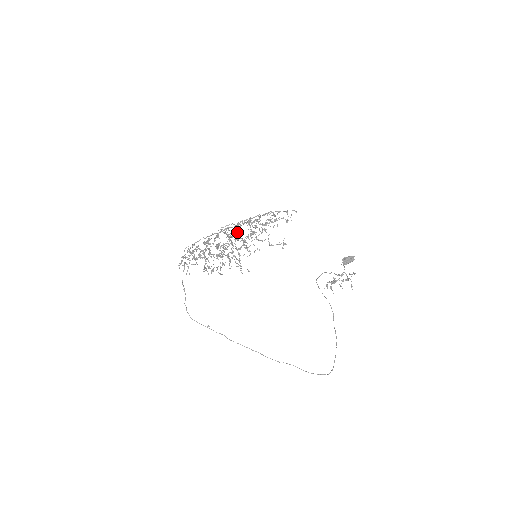
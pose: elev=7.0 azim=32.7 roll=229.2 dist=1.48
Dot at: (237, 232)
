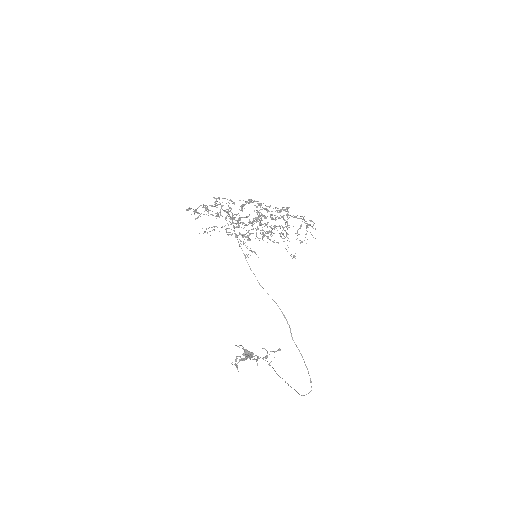
Dot at: (271, 217)
